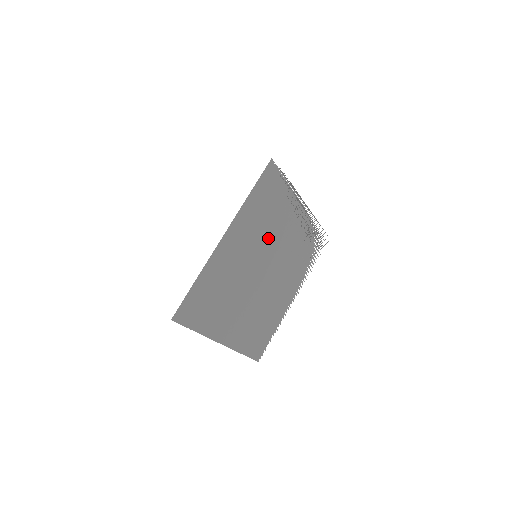
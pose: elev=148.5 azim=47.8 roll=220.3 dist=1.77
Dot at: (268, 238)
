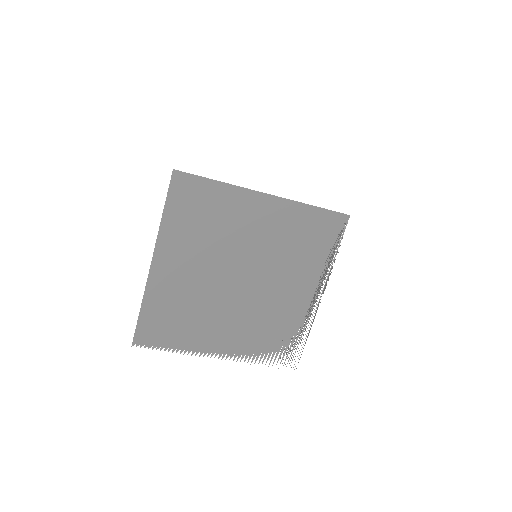
Dot at: (277, 263)
